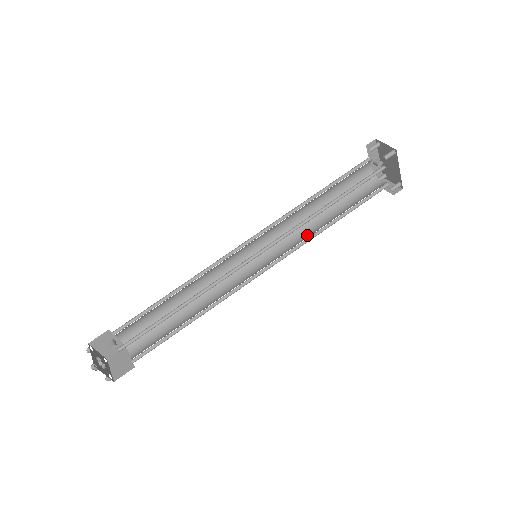
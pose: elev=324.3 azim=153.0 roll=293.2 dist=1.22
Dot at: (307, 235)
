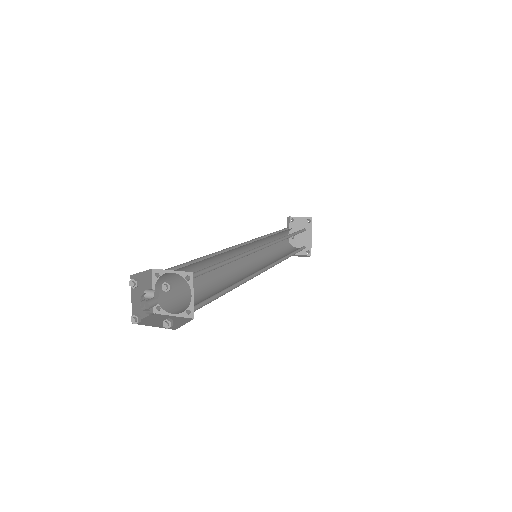
Dot at: occluded
